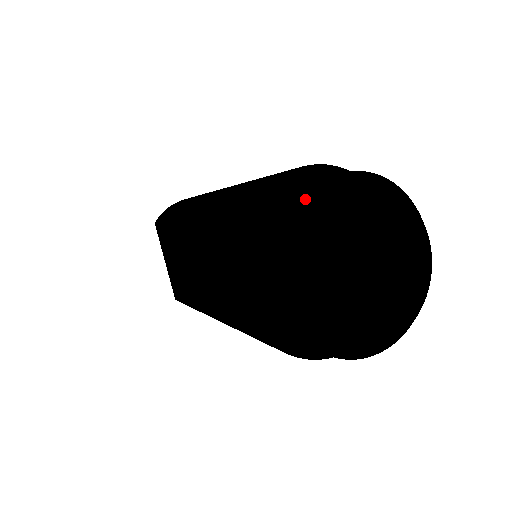
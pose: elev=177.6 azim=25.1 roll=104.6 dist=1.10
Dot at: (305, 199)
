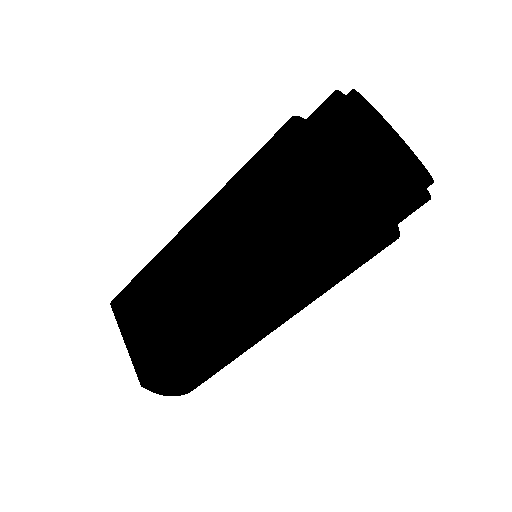
Dot at: (337, 91)
